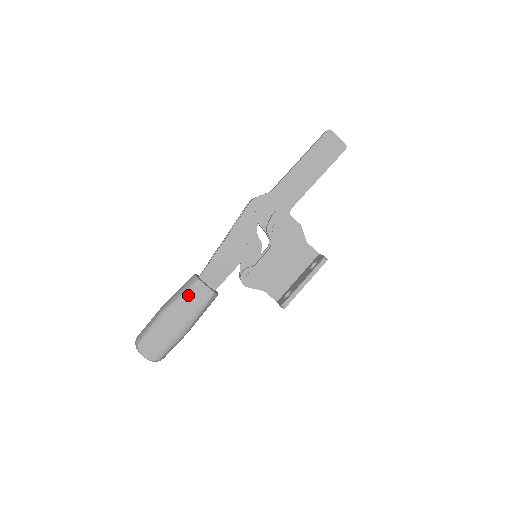
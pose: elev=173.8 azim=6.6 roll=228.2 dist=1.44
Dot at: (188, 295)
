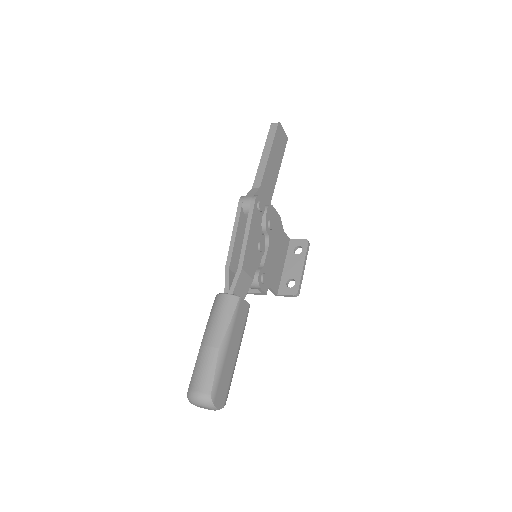
Dot at: (236, 317)
